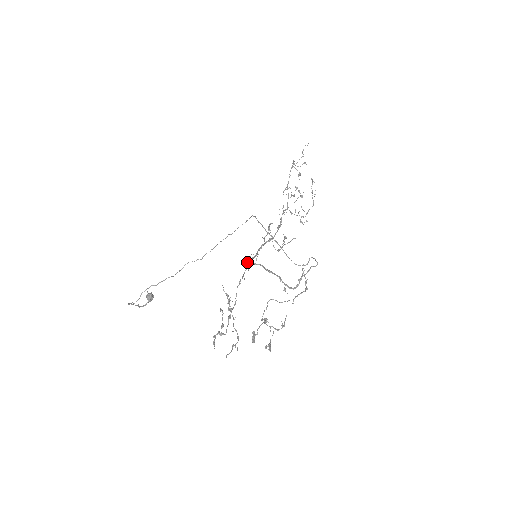
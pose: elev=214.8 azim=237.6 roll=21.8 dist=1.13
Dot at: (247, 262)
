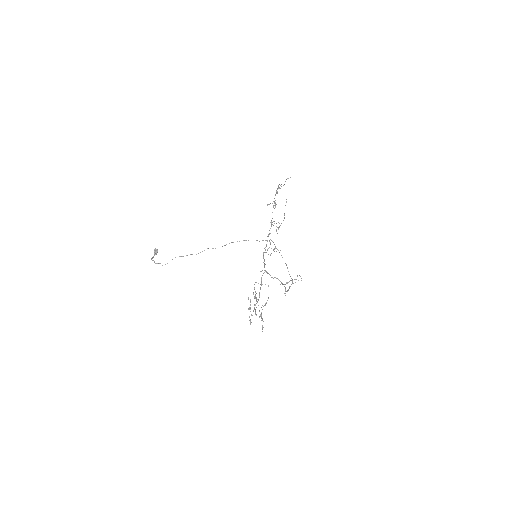
Dot at: (269, 274)
